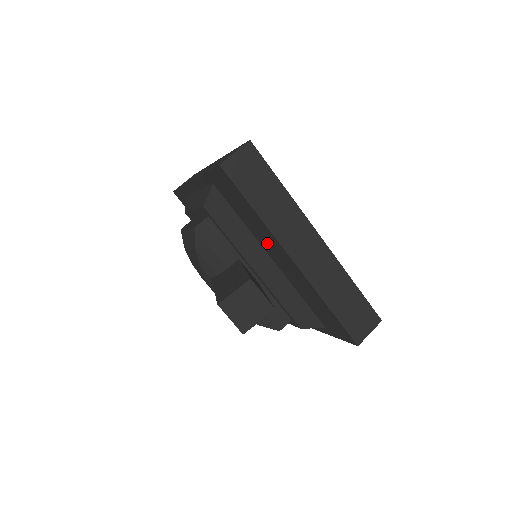
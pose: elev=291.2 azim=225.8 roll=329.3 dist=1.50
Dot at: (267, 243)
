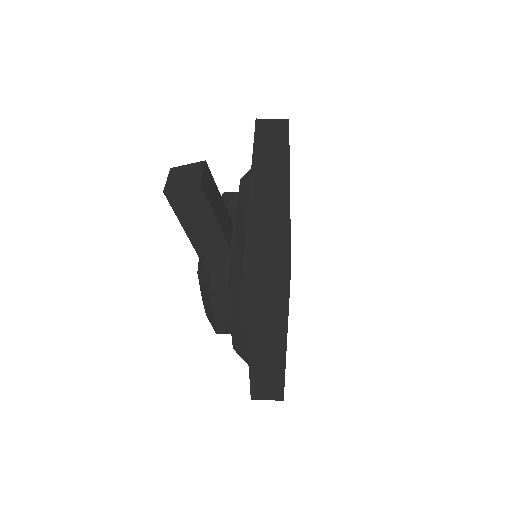
Dot at: occluded
